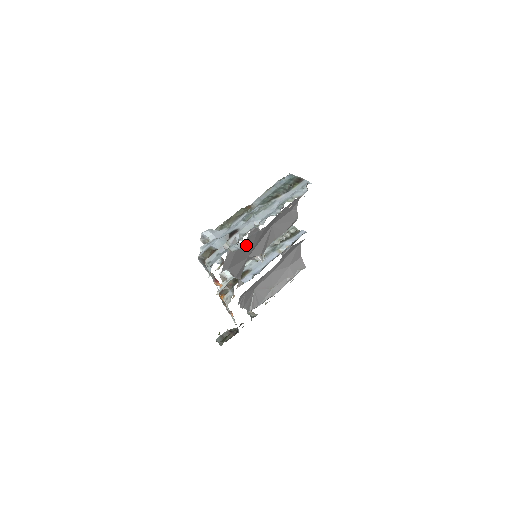
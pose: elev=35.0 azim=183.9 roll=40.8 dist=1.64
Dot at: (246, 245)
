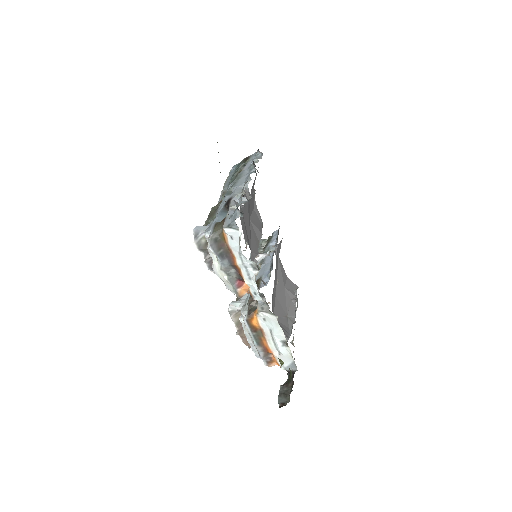
Dot at: (246, 221)
